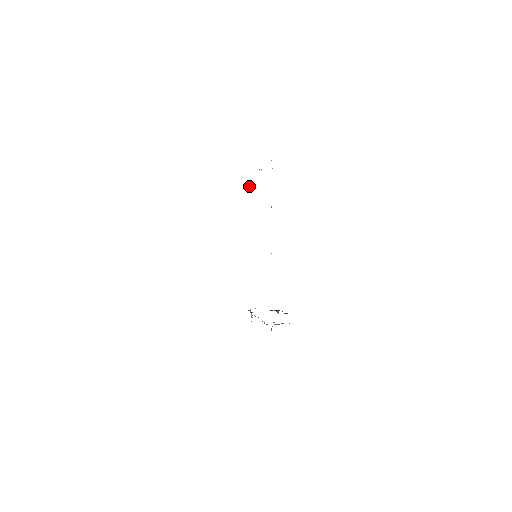
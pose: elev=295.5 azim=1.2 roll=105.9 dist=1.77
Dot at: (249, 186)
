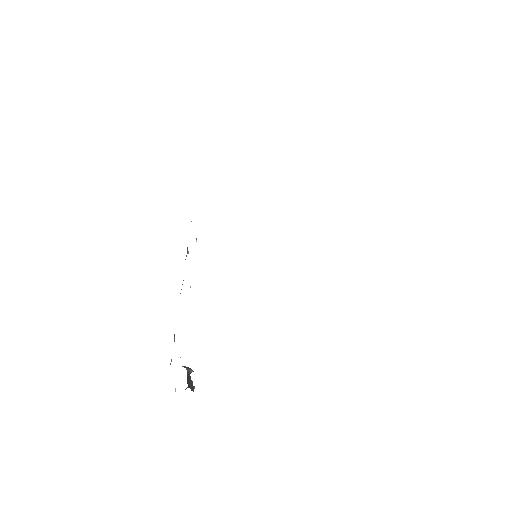
Dot at: occluded
